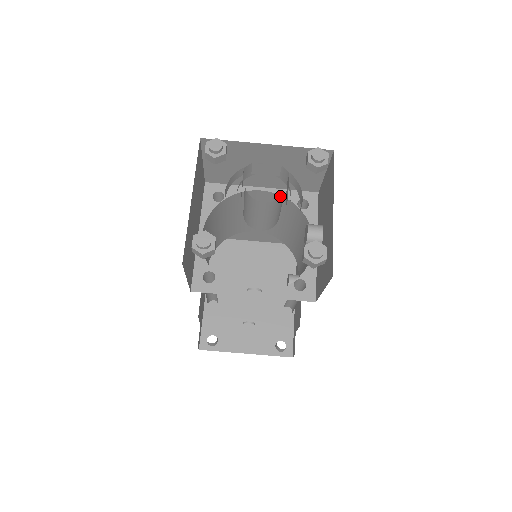
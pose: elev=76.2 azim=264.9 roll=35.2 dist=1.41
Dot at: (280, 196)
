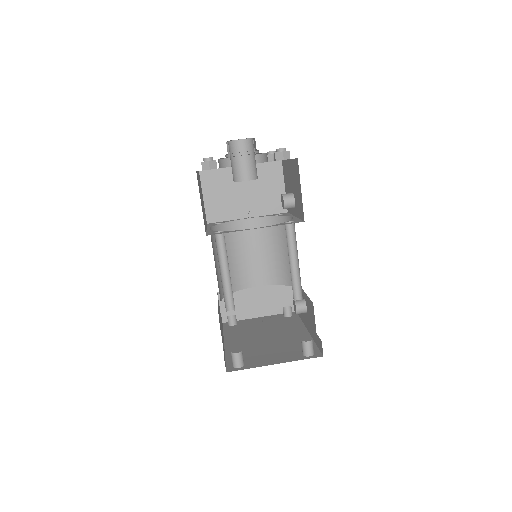
Dot at: (262, 218)
